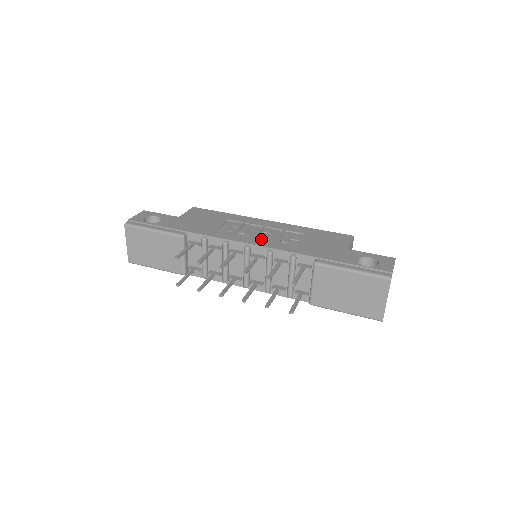
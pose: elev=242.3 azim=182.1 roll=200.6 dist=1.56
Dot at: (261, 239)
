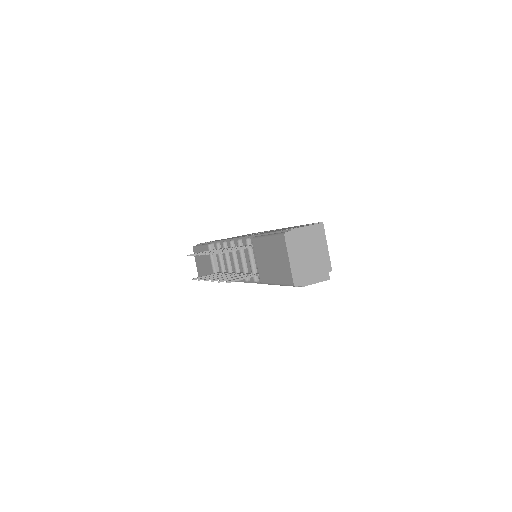
Dot at: occluded
